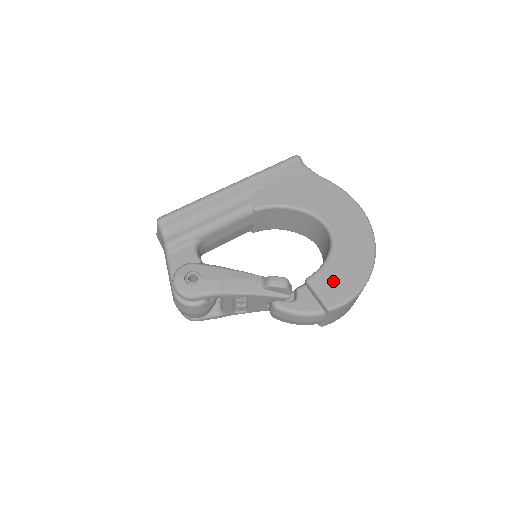
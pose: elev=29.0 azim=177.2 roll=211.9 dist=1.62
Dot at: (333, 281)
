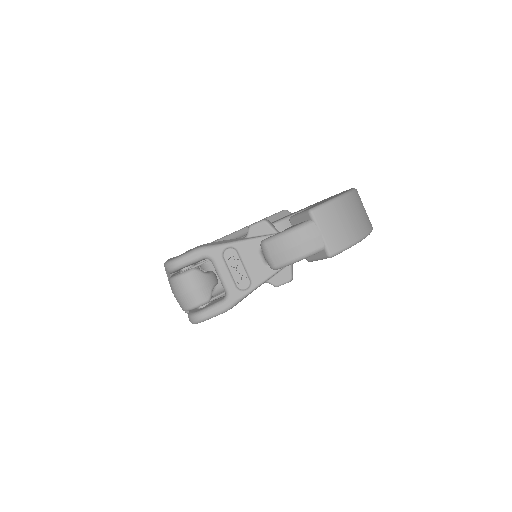
Dot at: occluded
